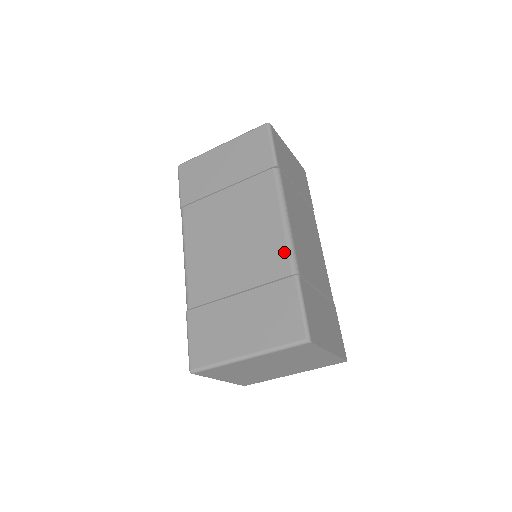
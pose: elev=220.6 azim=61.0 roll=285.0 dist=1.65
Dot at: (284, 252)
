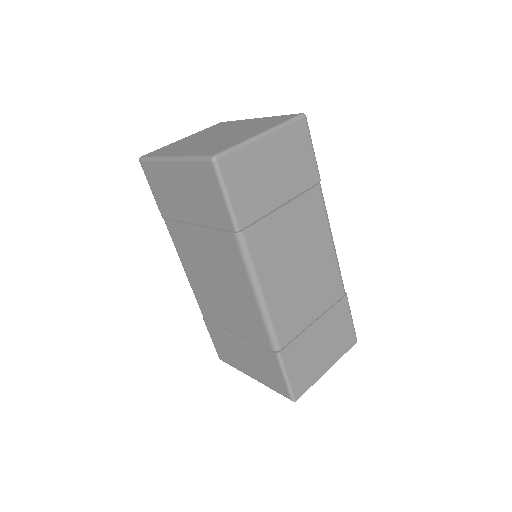
Dot at: (263, 329)
